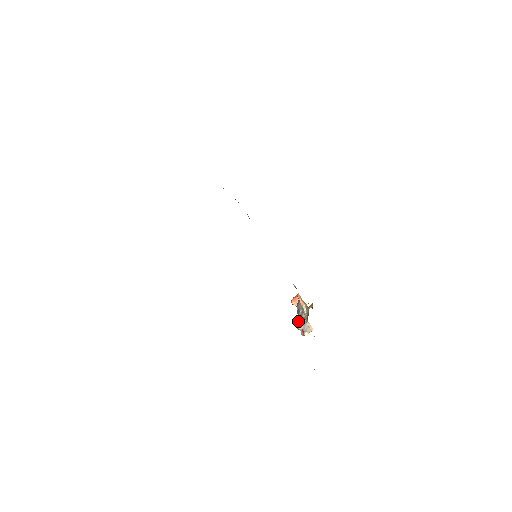
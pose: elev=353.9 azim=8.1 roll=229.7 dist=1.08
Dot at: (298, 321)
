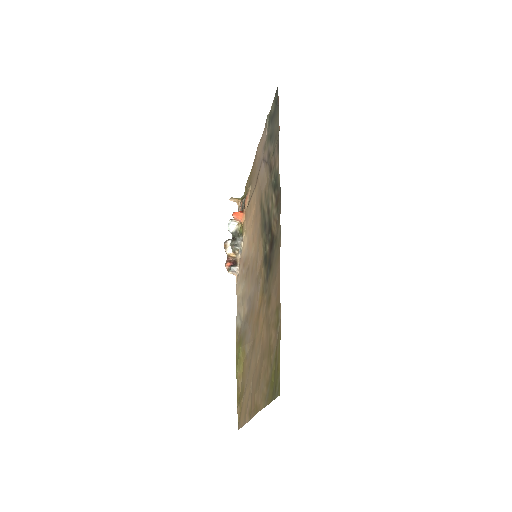
Dot at: (229, 246)
